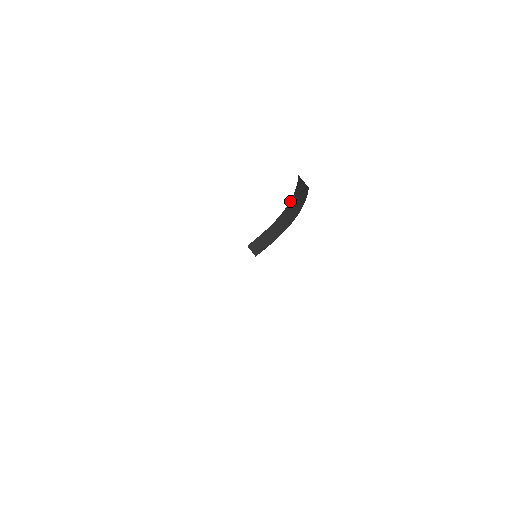
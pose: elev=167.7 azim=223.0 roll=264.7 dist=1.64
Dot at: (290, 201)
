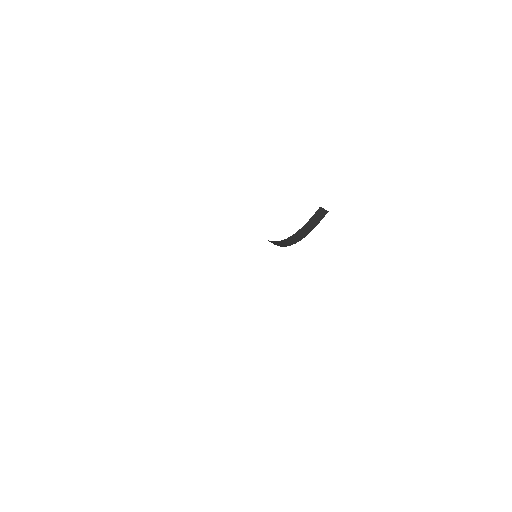
Dot at: (296, 232)
